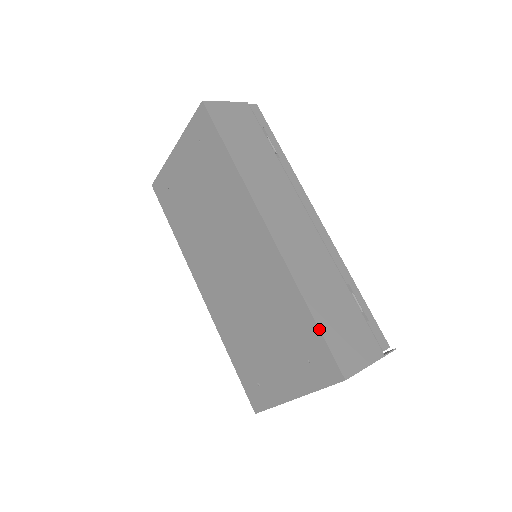
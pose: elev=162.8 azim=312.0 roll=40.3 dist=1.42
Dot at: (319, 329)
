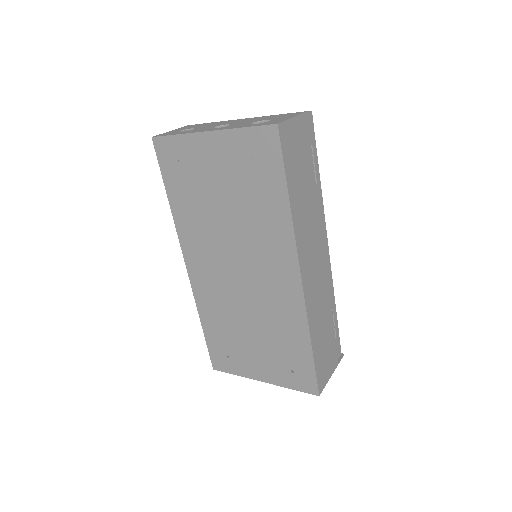
Dot at: (314, 362)
